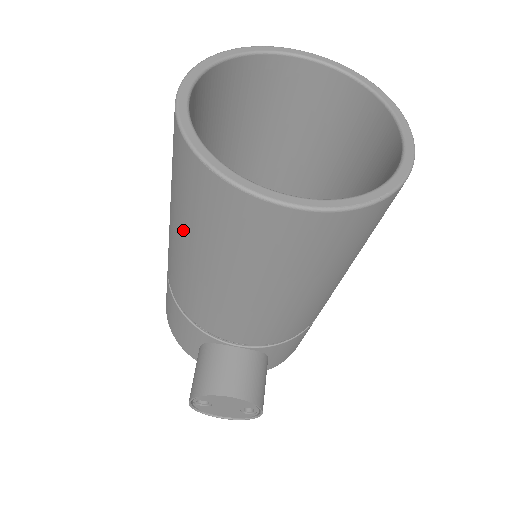
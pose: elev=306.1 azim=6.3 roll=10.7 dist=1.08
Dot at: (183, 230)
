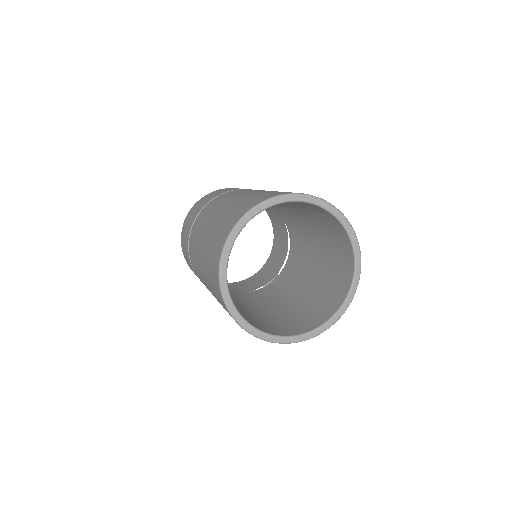
Dot at: occluded
